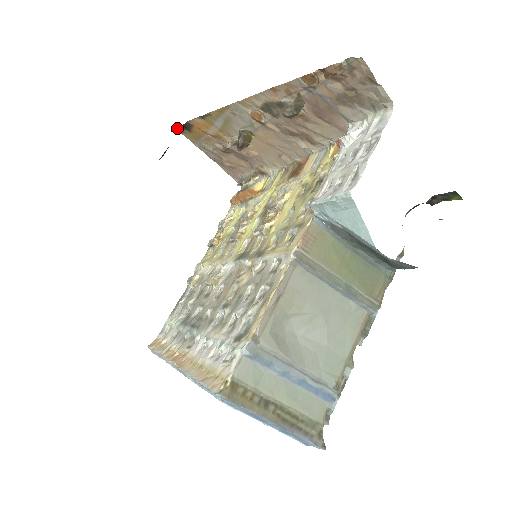
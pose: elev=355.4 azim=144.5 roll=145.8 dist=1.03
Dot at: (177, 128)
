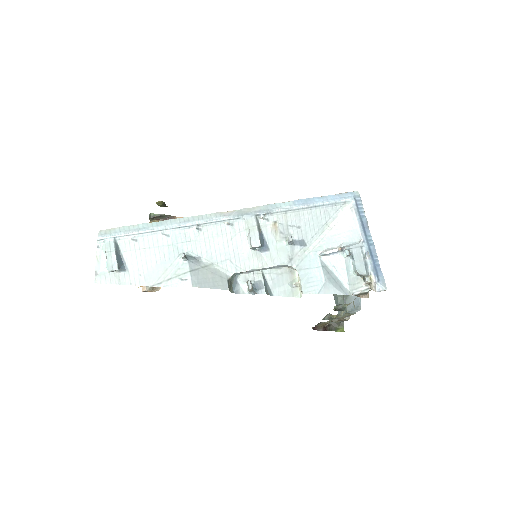
Dot at: (160, 214)
